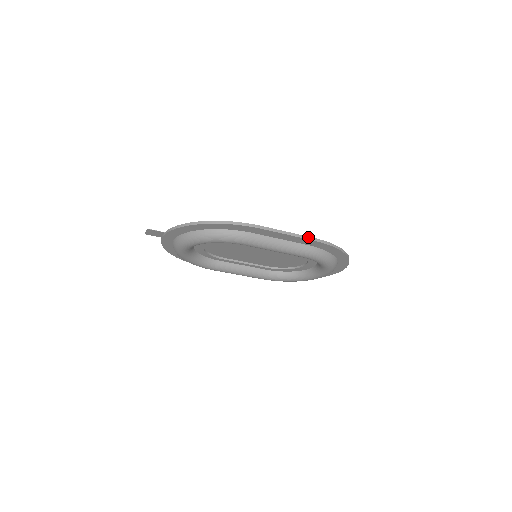
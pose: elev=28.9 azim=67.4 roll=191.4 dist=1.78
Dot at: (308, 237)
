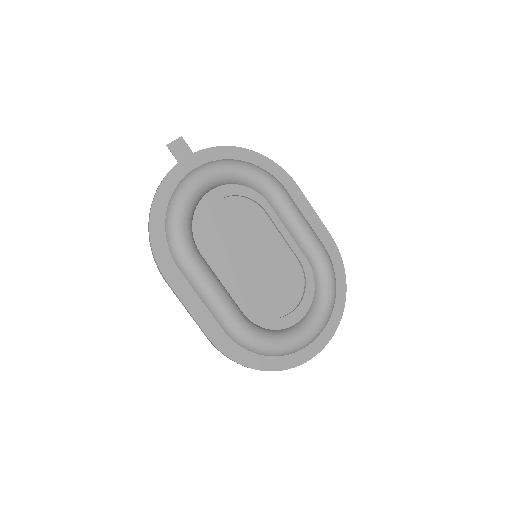
Dot at: (326, 230)
